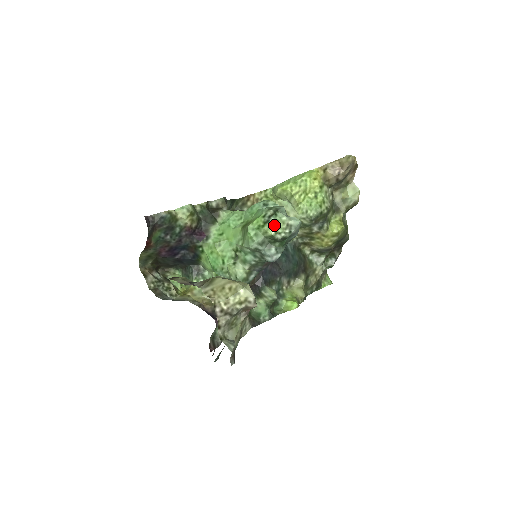
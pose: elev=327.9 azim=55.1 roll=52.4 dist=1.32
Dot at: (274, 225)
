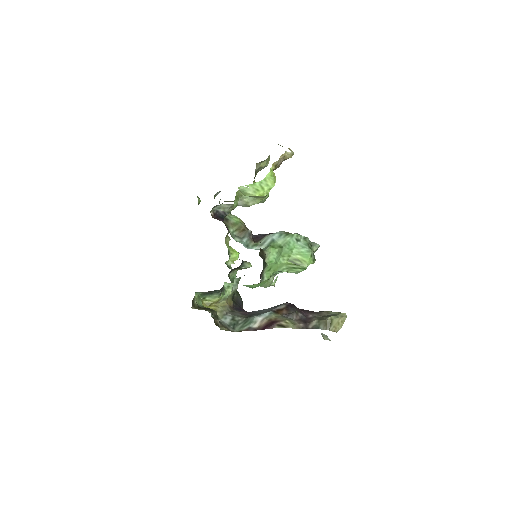
Dot at: occluded
